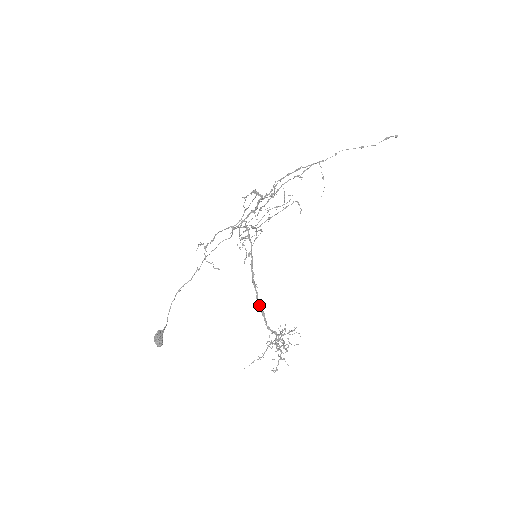
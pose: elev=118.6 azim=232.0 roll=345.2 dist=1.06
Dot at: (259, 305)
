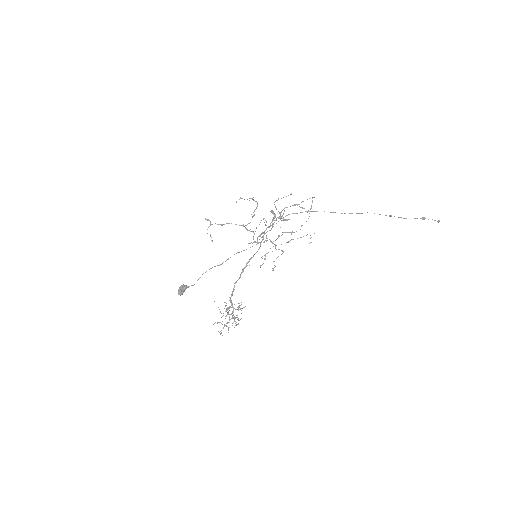
Dot at: occluded
